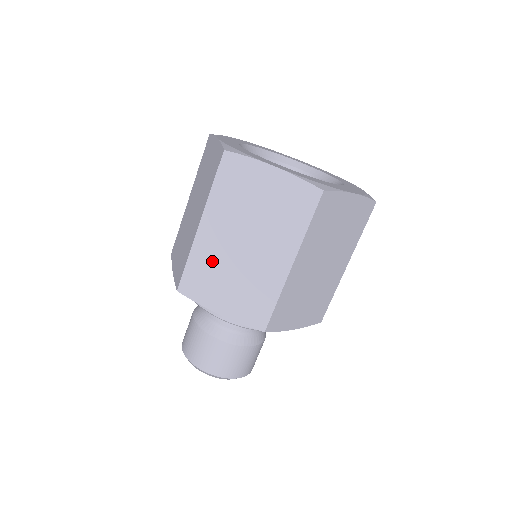
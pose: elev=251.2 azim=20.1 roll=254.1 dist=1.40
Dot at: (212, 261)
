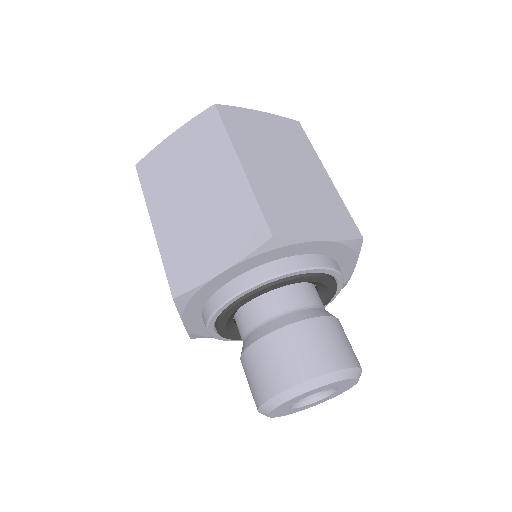
Dot at: (181, 239)
